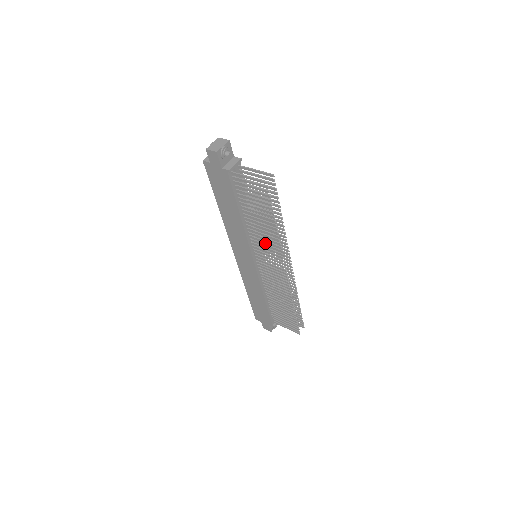
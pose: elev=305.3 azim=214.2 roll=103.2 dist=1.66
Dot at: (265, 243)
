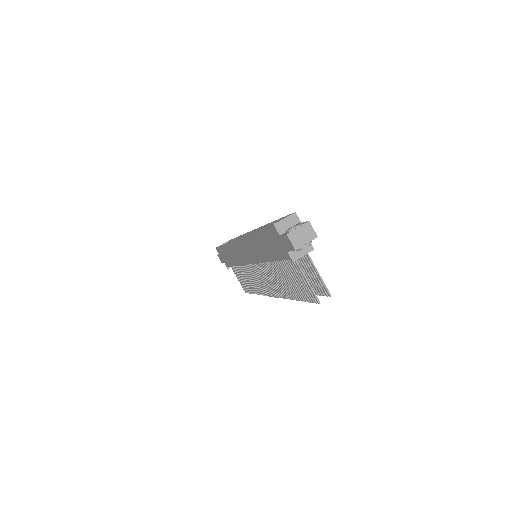
Dot at: occluded
